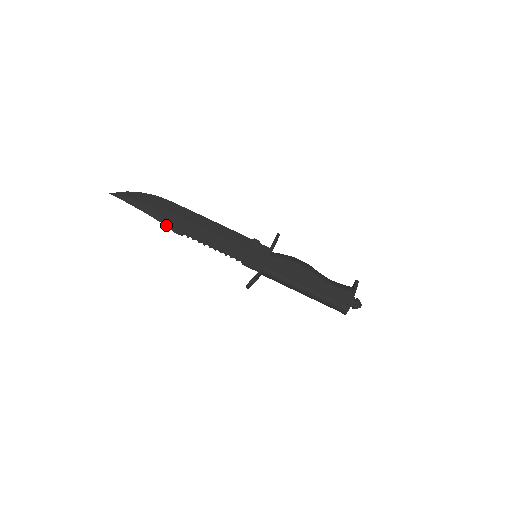
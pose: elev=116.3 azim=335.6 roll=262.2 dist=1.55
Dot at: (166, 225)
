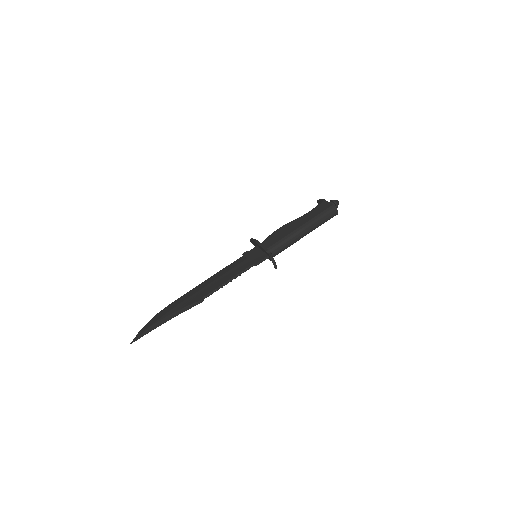
Dot at: occluded
